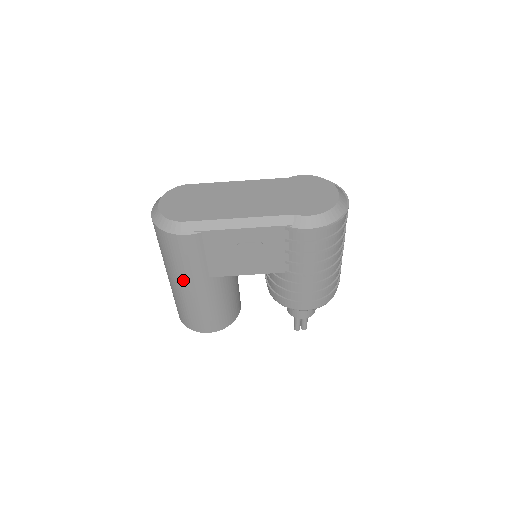
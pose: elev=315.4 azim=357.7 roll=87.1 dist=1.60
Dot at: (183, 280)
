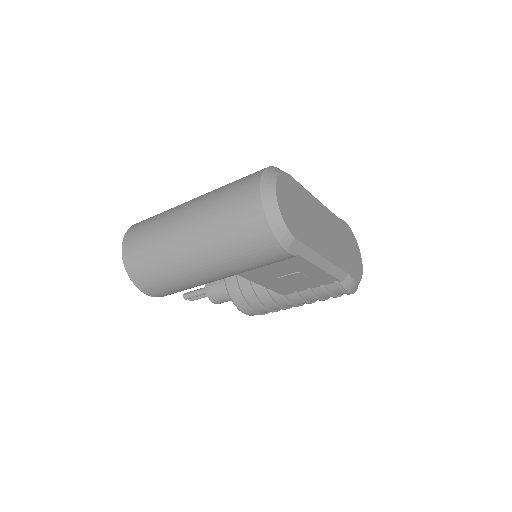
Dot at: (214, 265)
